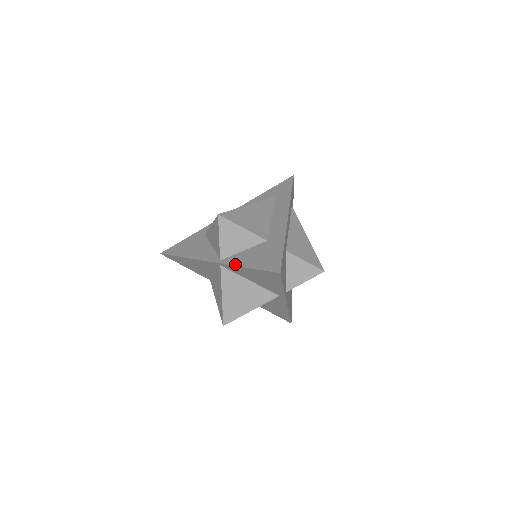
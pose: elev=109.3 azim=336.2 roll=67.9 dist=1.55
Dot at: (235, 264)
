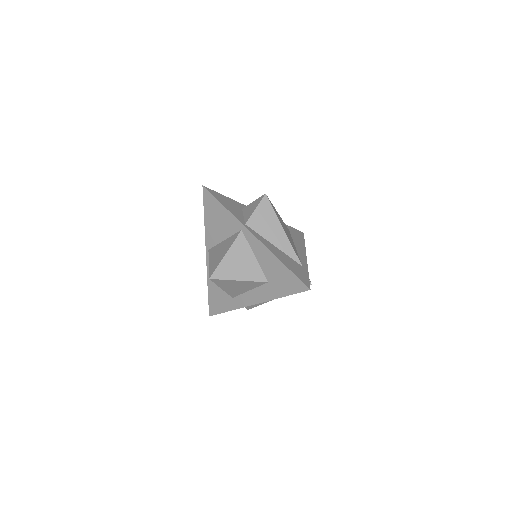
Dot at: (206, 231)
